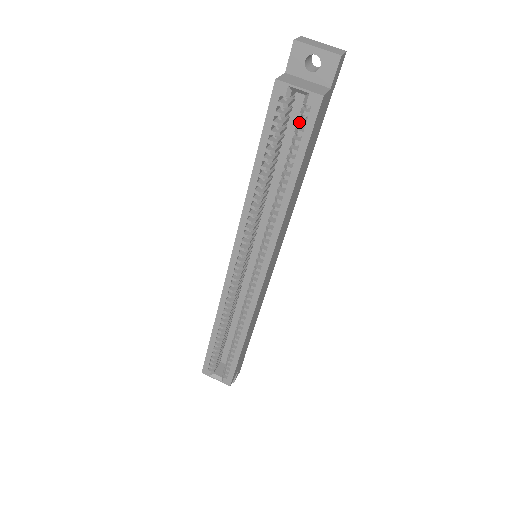
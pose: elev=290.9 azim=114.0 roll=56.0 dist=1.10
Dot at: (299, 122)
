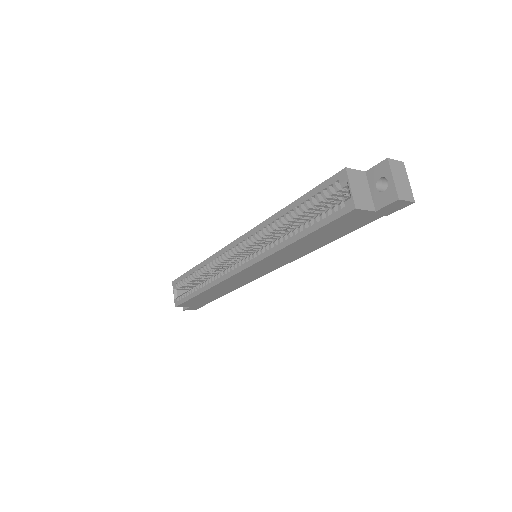
Dot at: (333, 207)
